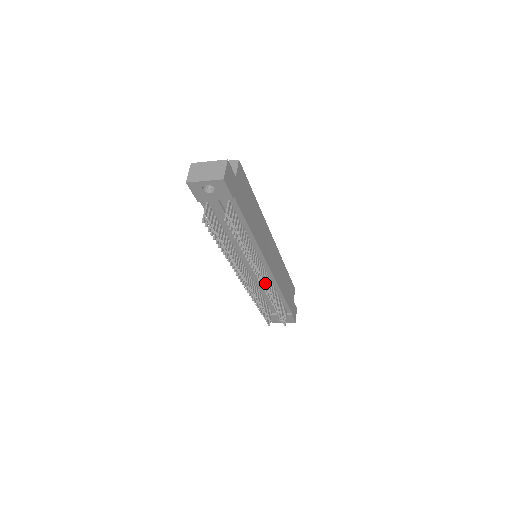
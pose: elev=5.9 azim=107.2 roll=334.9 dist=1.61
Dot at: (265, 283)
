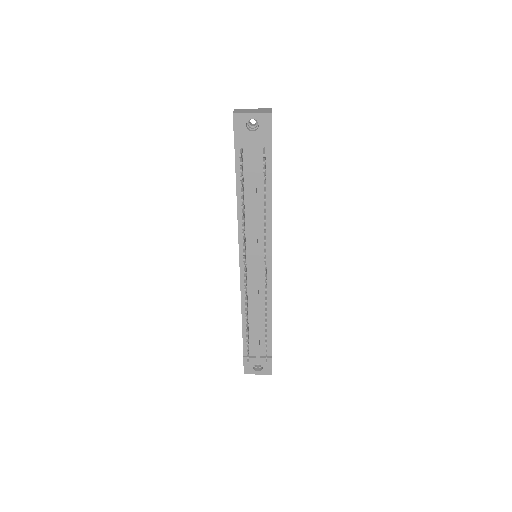
Dot at: (266, 279)
